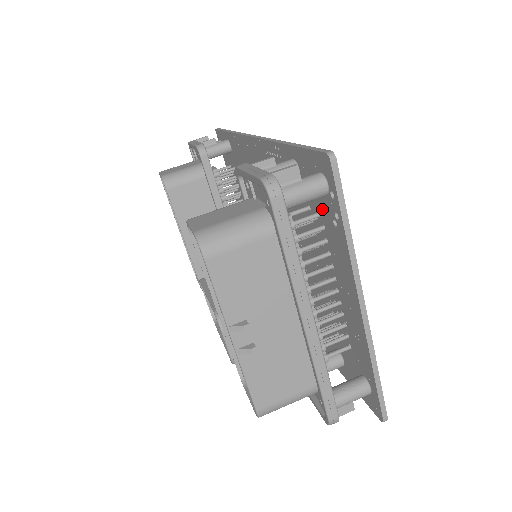
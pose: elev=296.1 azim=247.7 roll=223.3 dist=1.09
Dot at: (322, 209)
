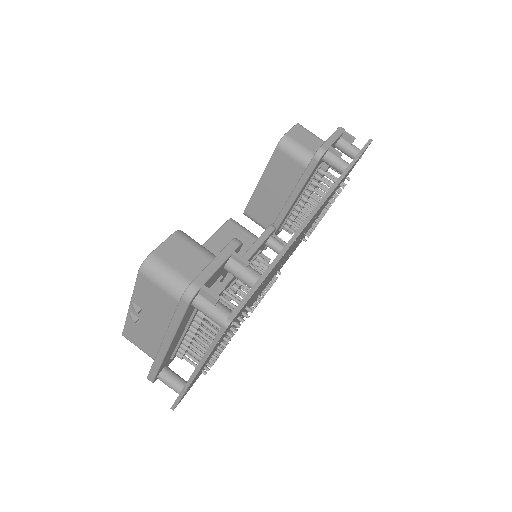
Dot at: occluded
